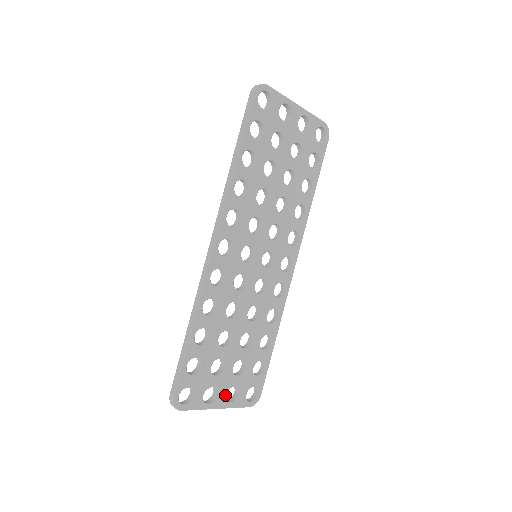
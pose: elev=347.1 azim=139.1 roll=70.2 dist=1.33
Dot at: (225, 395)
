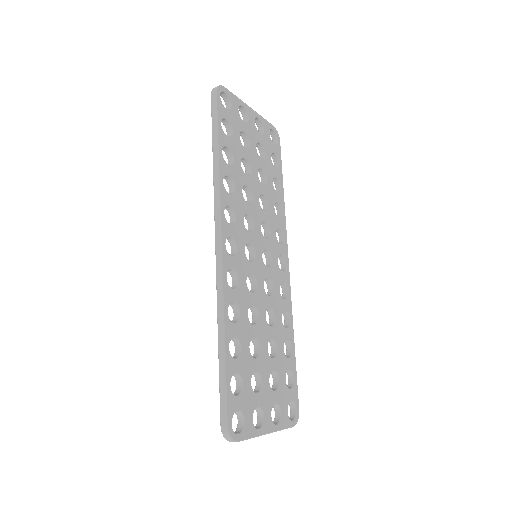
Dot at: (270, 415)
